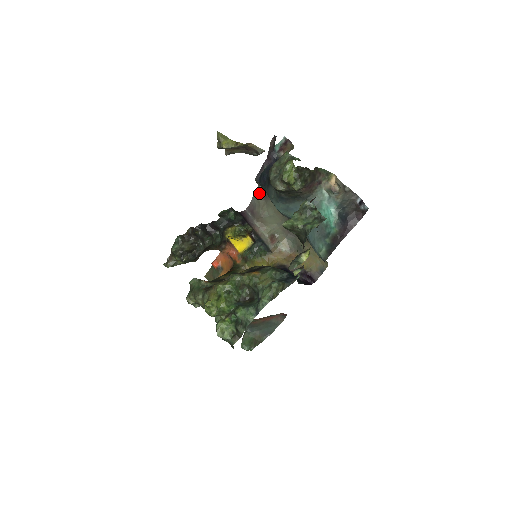
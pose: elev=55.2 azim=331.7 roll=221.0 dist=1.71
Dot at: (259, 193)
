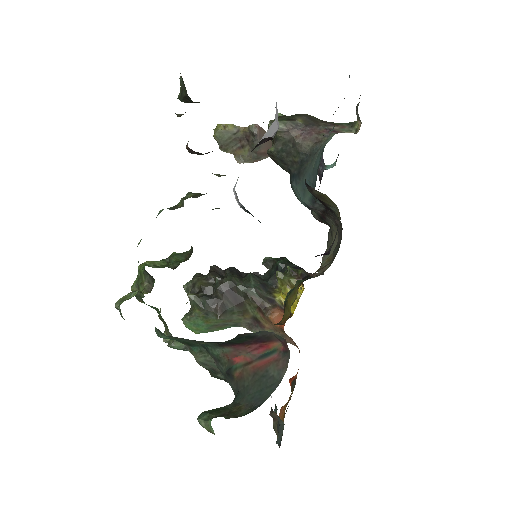
Dot at: (328, 238)
